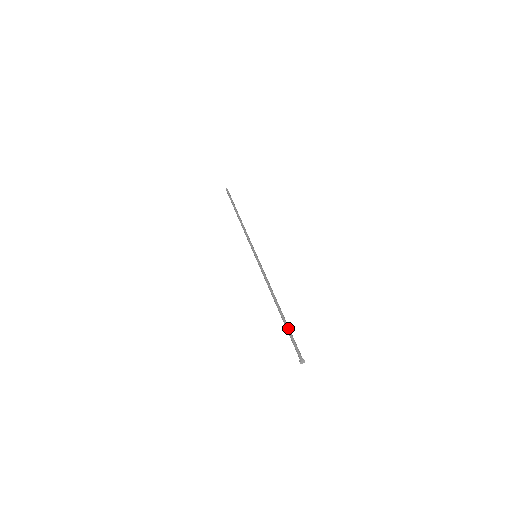
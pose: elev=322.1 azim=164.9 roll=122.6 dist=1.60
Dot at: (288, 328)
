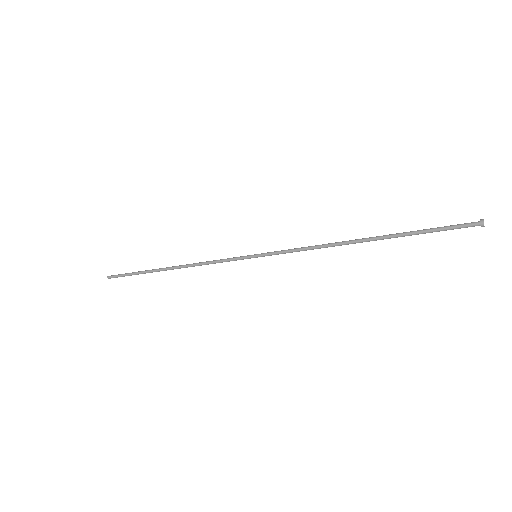
Dot at: occluded
